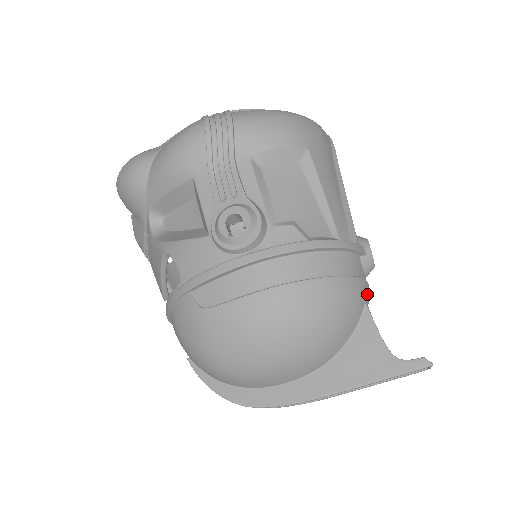
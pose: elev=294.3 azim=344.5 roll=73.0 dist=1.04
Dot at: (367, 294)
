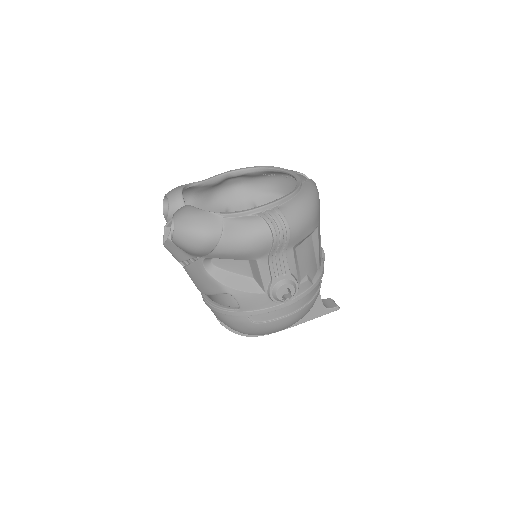
Dot at: occluded
